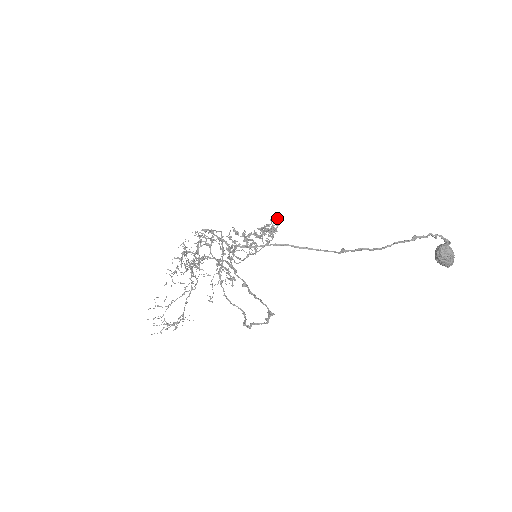
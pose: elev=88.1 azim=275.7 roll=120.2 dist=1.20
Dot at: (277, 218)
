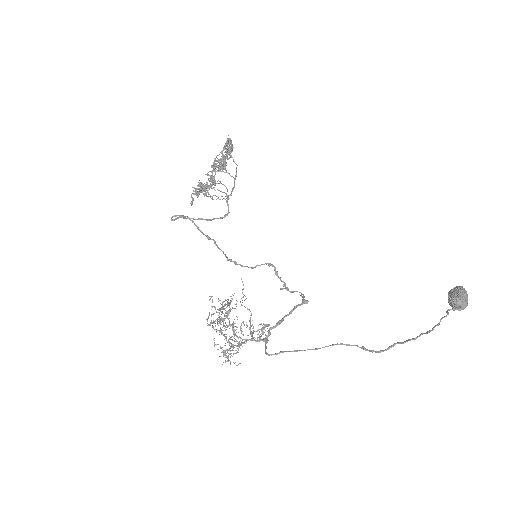
Dot at: (227, 149)
